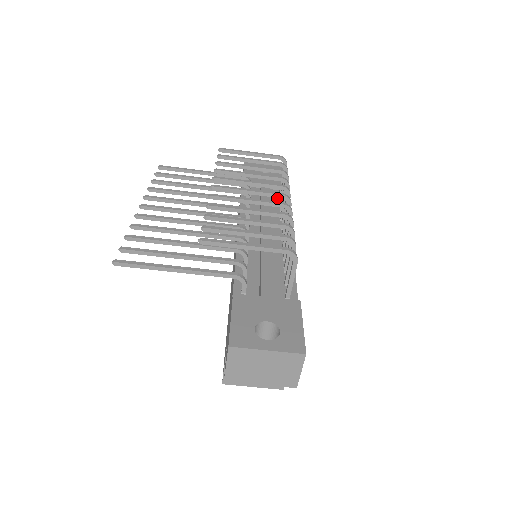
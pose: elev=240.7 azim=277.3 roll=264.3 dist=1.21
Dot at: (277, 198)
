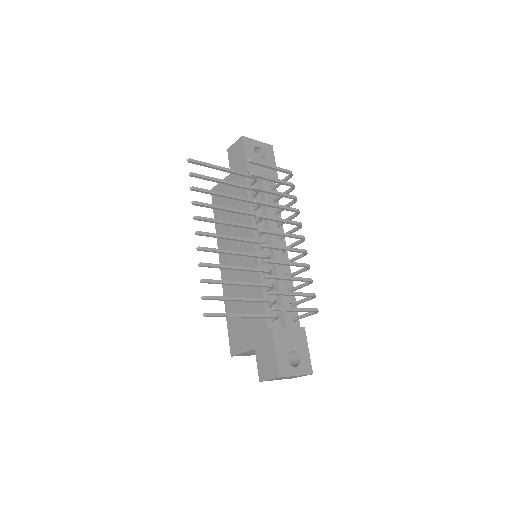
Dot at: (271, 195)
